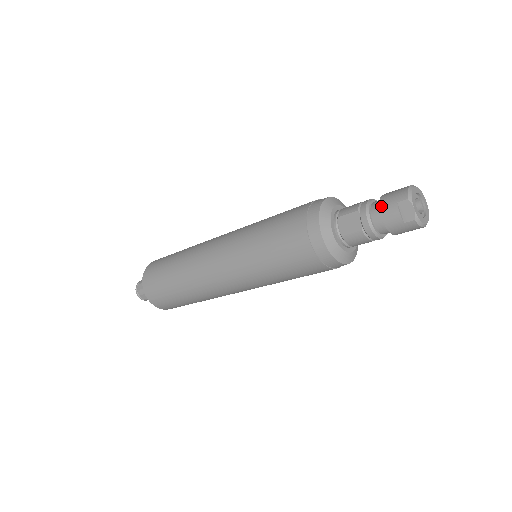
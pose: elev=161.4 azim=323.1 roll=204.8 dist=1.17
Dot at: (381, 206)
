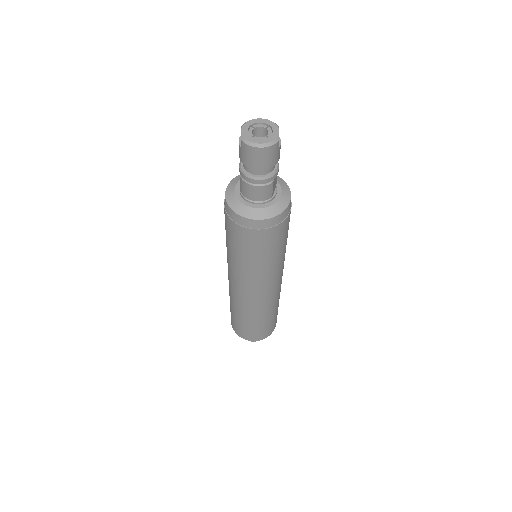
Dot at: occluded
